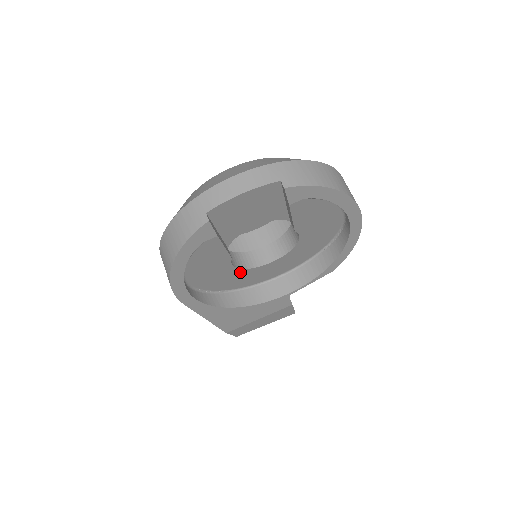
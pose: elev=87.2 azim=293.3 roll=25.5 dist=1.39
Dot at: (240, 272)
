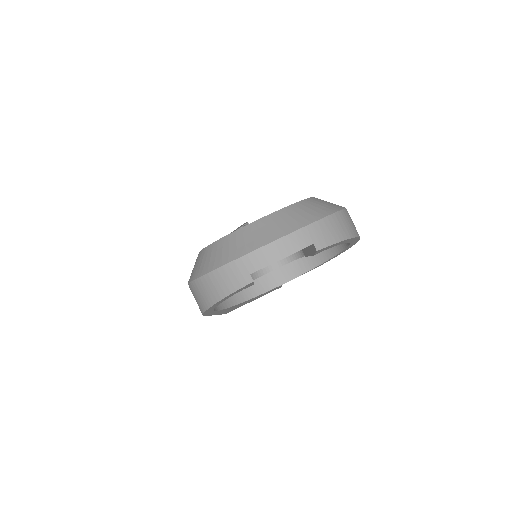
Dot at: occluded
